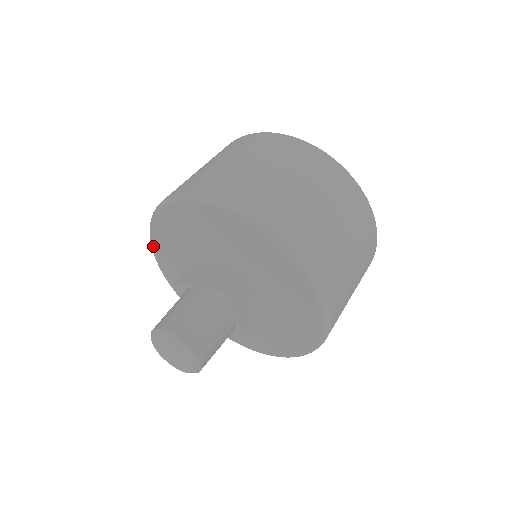
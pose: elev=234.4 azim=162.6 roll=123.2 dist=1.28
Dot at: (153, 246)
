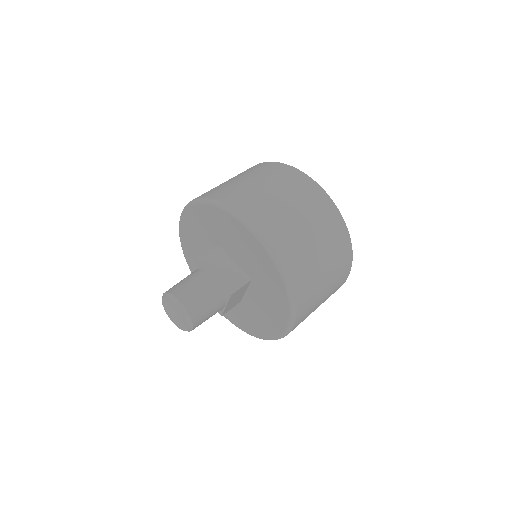
Dot at: occluded
